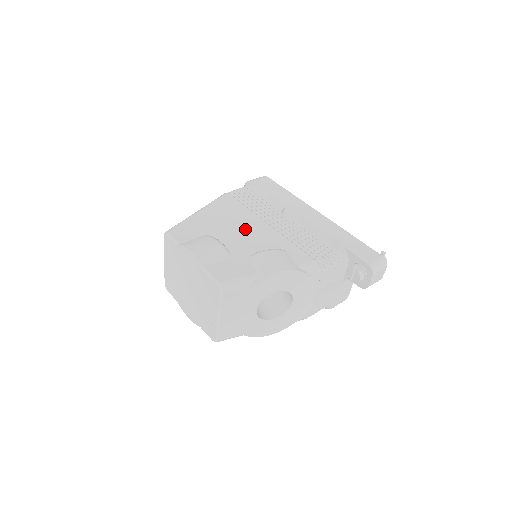
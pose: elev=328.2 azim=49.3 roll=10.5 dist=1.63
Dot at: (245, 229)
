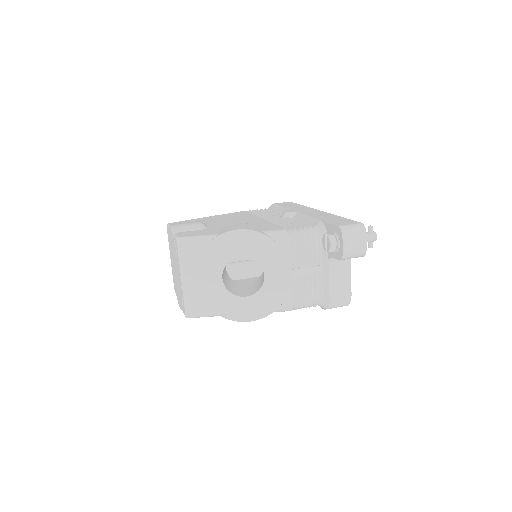
Dot at: (237, 220)
